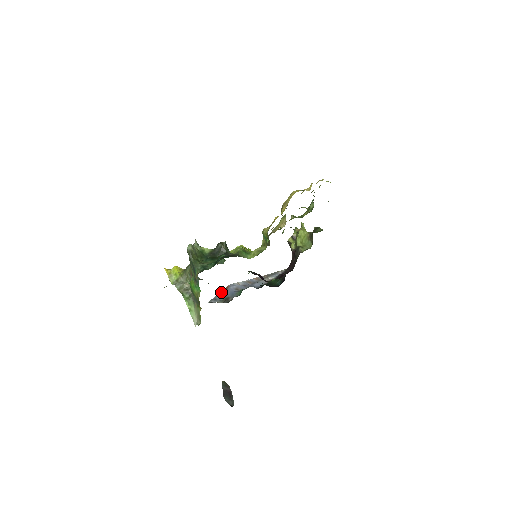
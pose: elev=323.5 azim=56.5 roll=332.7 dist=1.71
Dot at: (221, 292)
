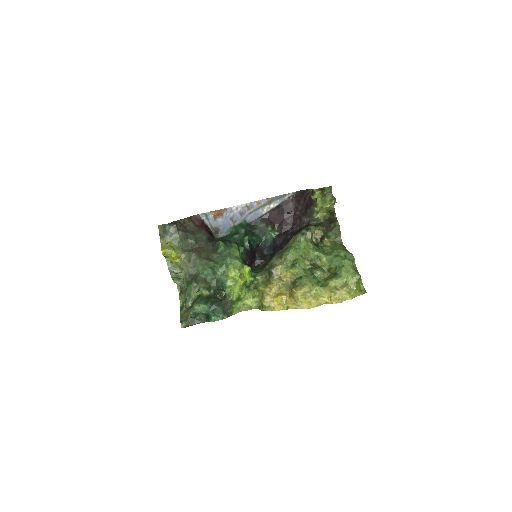
Dot at: (216, 212)
